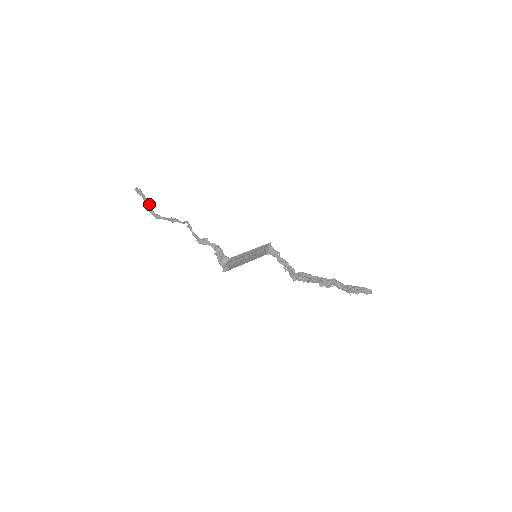
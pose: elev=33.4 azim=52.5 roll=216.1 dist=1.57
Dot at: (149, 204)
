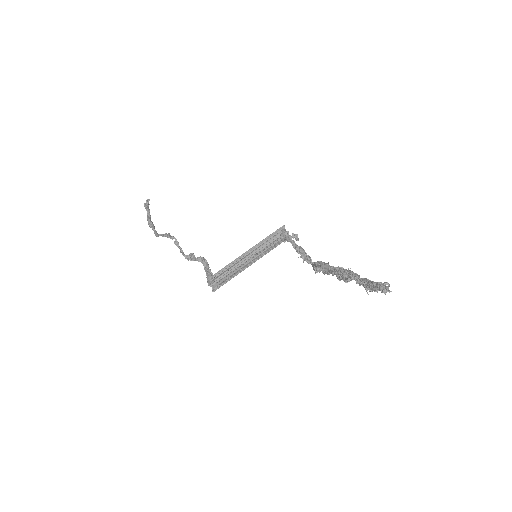
Dot at: (149, 221)
